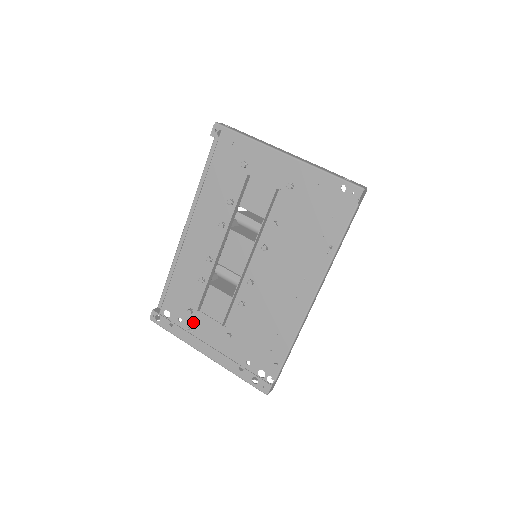
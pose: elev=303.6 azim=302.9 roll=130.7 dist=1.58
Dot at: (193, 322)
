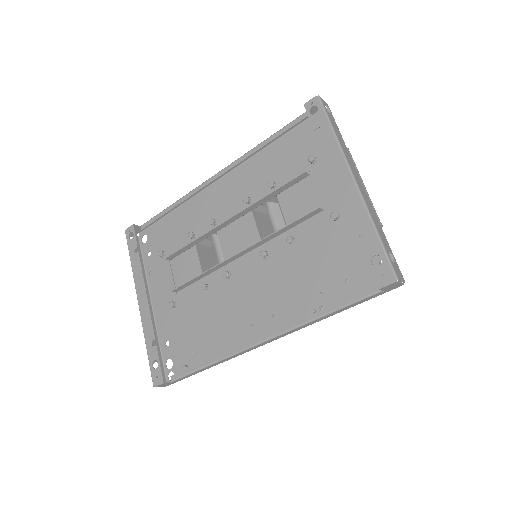
Dot at: (157, 265)
